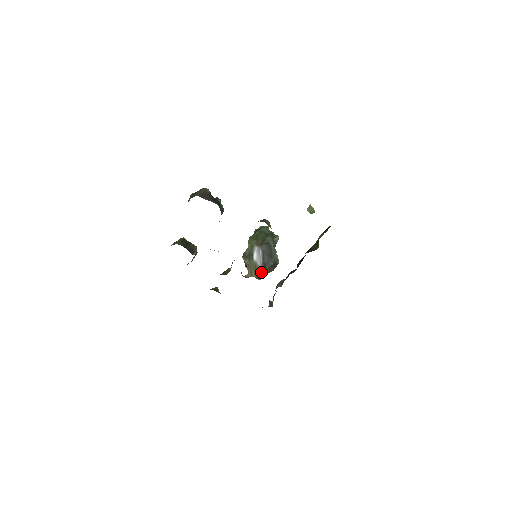
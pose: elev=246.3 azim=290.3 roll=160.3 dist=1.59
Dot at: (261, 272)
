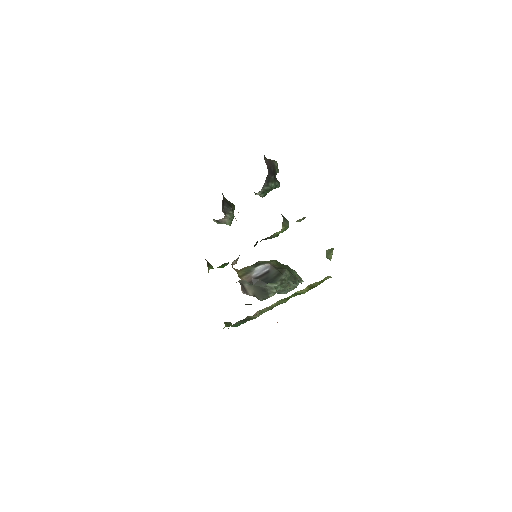
Dot at: (247, 279)
